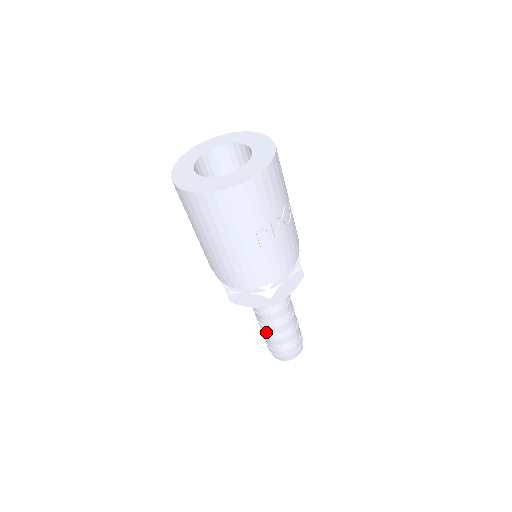
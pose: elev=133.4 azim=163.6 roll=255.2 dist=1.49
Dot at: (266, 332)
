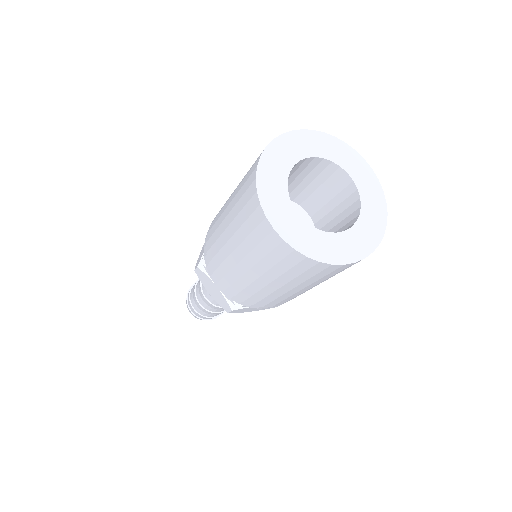
Dot at: (214, 309)
